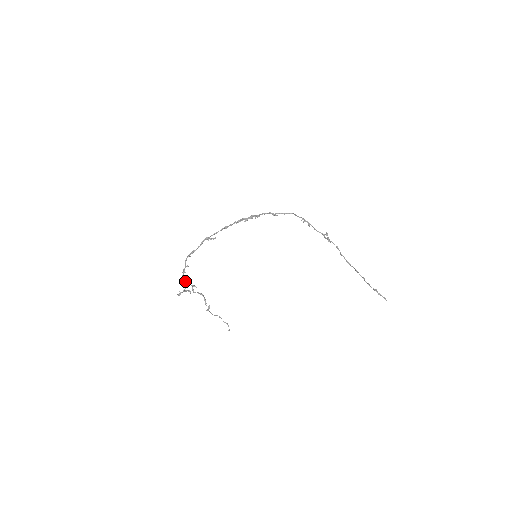
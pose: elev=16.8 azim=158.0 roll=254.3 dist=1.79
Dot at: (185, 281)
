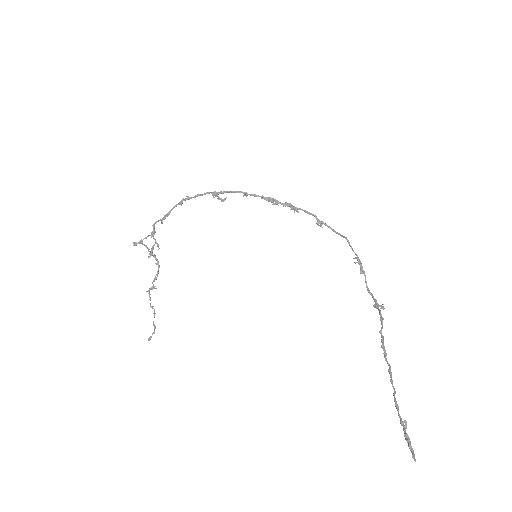
Dot at: (153, 230)
